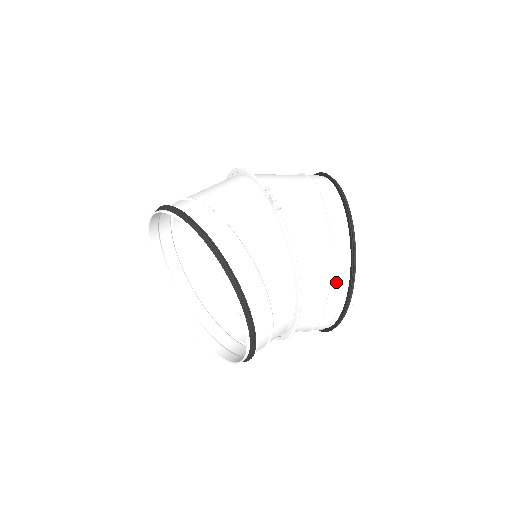
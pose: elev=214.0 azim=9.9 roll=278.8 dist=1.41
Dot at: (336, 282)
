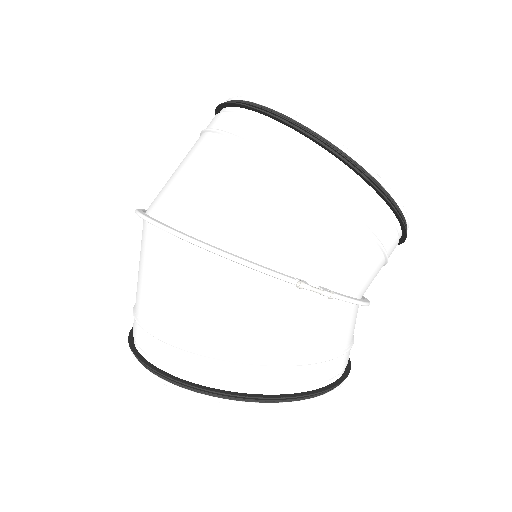
Dot at: occluded
